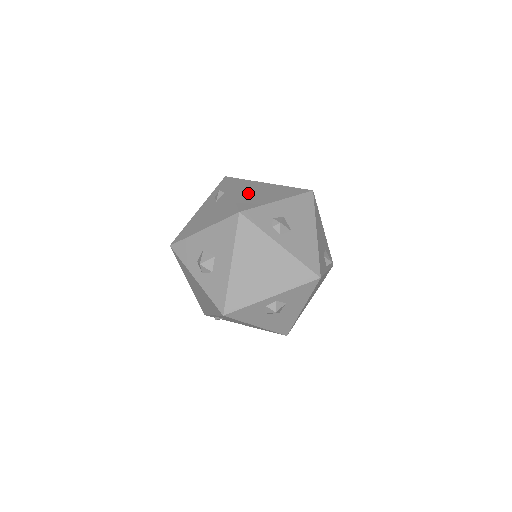
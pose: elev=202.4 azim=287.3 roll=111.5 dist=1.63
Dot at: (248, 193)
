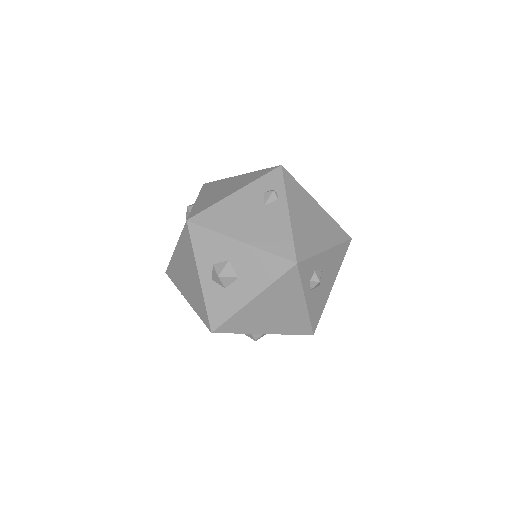
Dot at: (303, 220)
